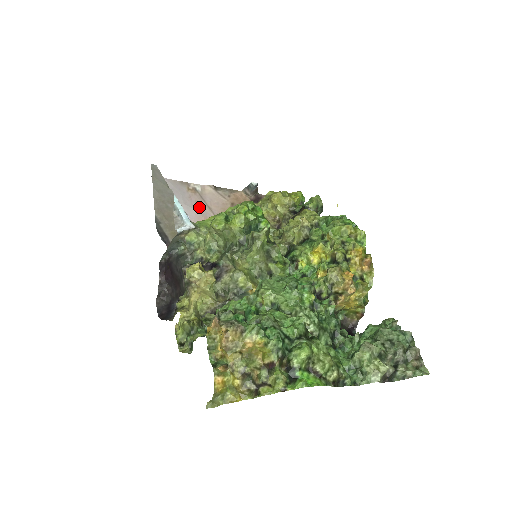
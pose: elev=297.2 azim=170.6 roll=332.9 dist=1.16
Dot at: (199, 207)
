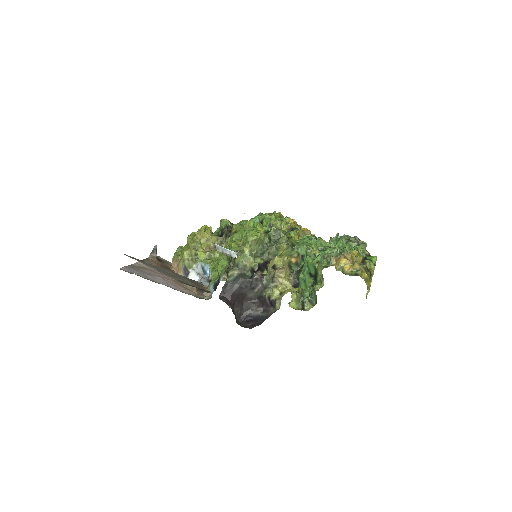
Dot at: (156, 275)
